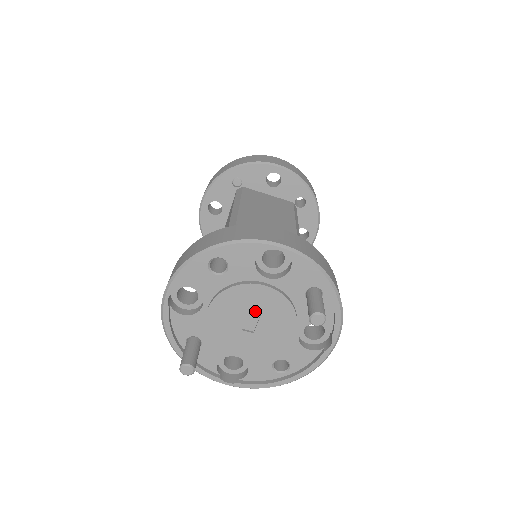
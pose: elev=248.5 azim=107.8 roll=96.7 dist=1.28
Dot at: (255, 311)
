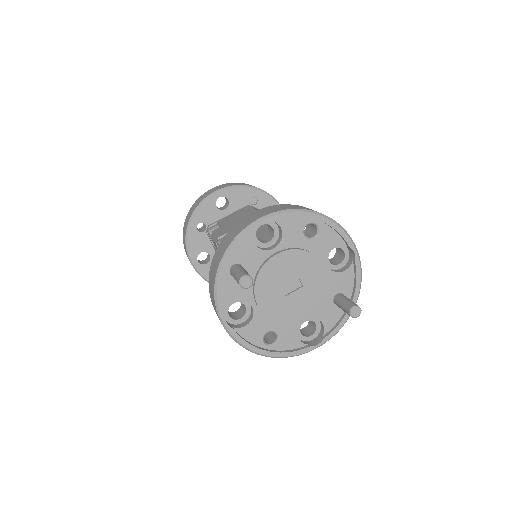
Dot at: (302, 281)
